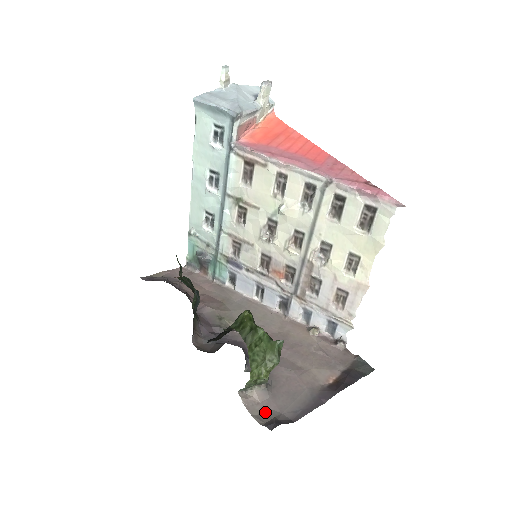
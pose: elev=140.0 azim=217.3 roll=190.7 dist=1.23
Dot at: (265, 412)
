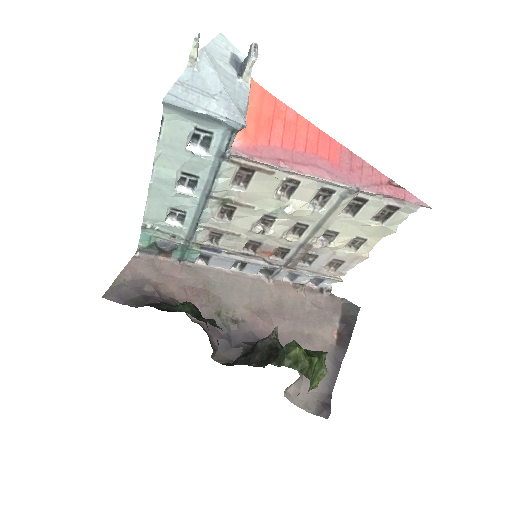
Dot at: (308, 399)
